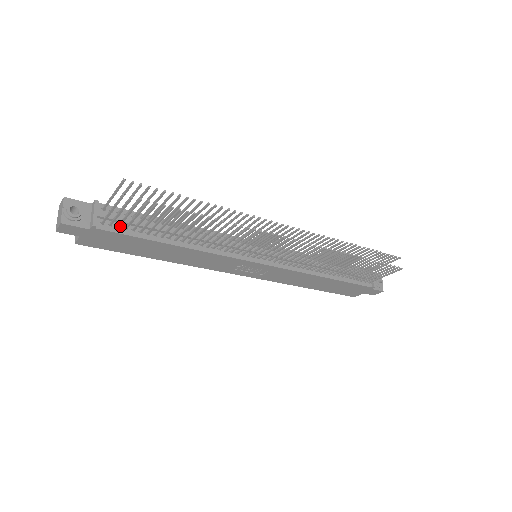
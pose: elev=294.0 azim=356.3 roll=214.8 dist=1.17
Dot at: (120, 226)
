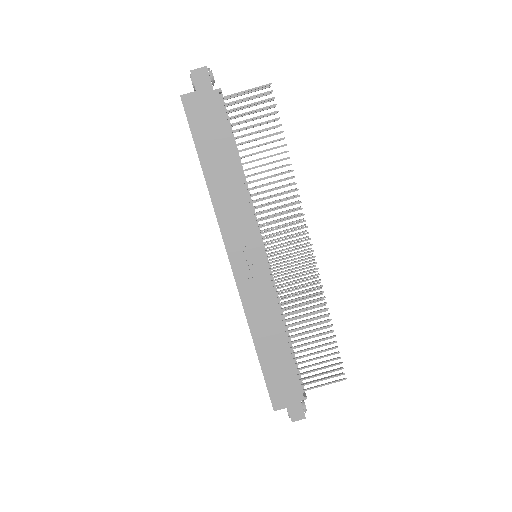
Dot at: (225, 114)
